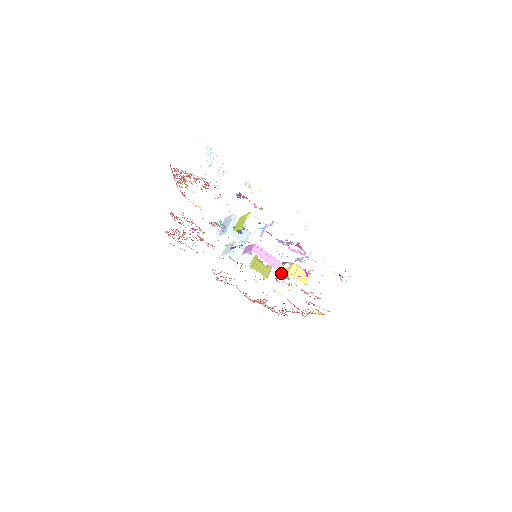
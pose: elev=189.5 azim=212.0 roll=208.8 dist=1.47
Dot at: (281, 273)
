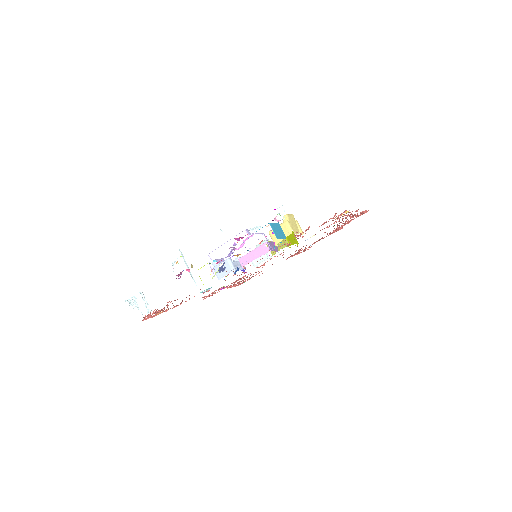
Dot at: occluded
